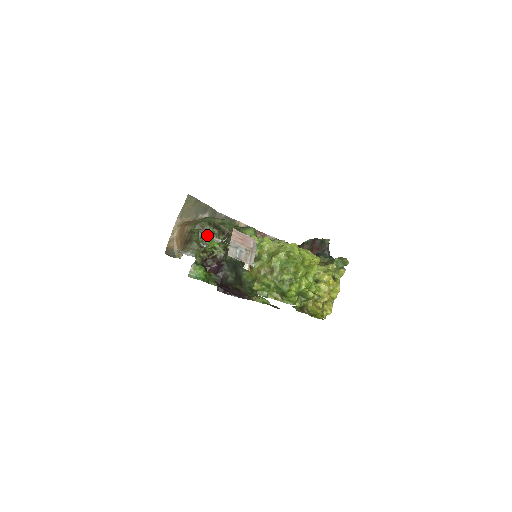
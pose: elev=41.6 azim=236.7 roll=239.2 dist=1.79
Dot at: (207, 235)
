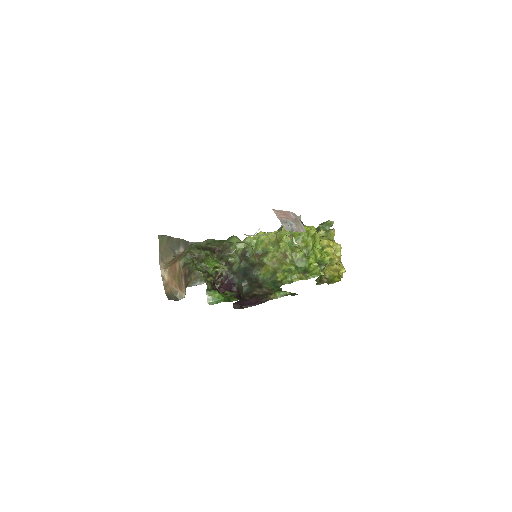
Dot at: (202, 260)
